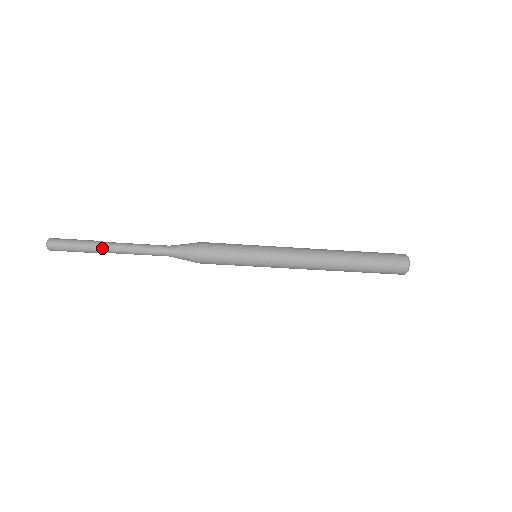
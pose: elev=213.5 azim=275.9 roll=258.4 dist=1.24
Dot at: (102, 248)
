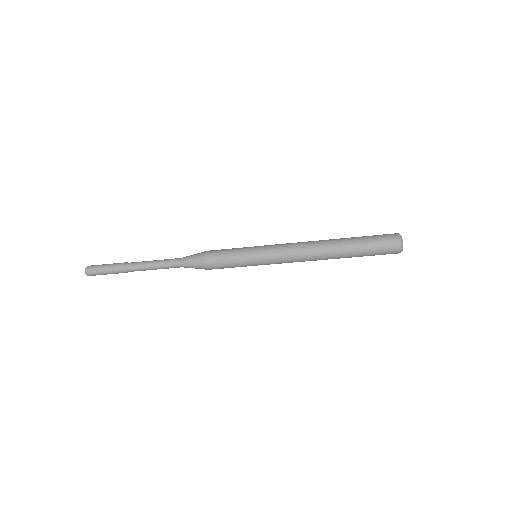
Dot at: occluded
